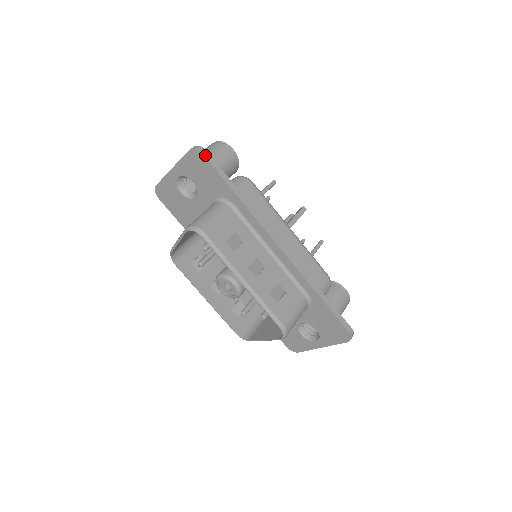
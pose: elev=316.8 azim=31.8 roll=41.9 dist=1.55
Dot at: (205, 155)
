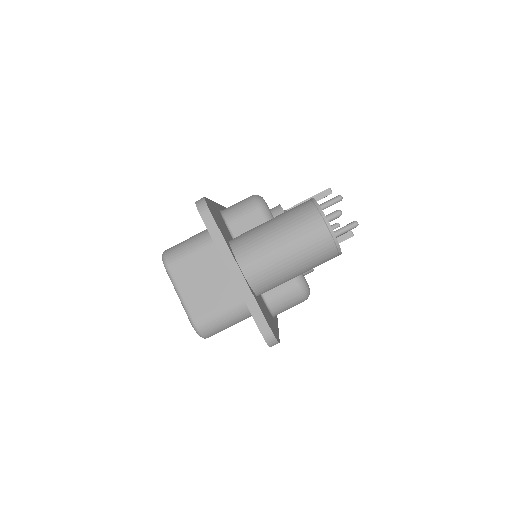
Dot at: occluded
